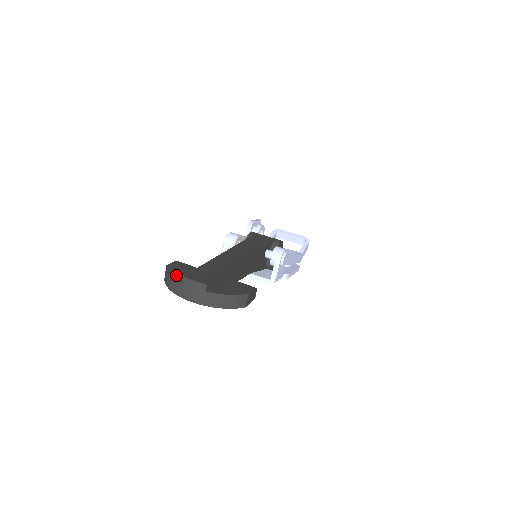
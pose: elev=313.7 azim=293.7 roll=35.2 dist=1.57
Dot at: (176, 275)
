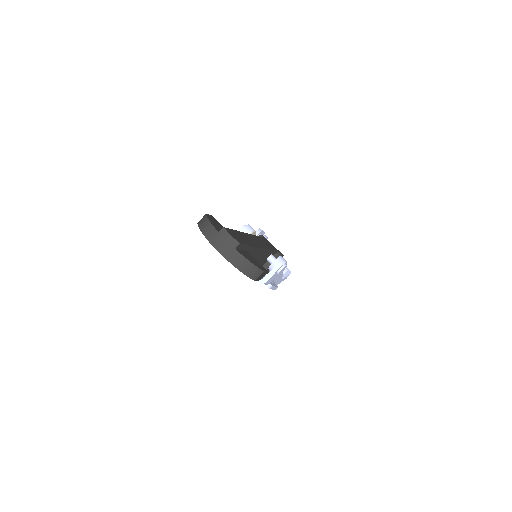
Dot at: (214, 224)
